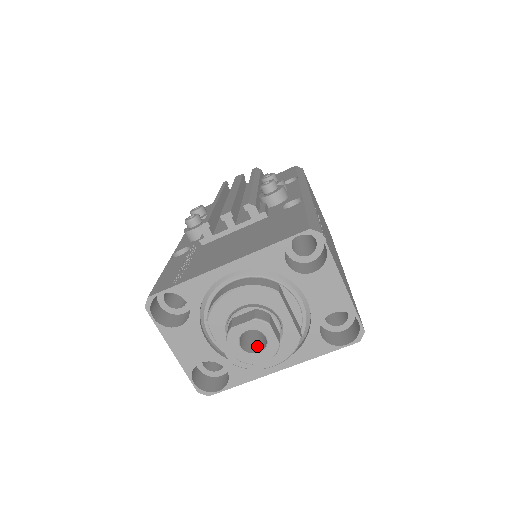
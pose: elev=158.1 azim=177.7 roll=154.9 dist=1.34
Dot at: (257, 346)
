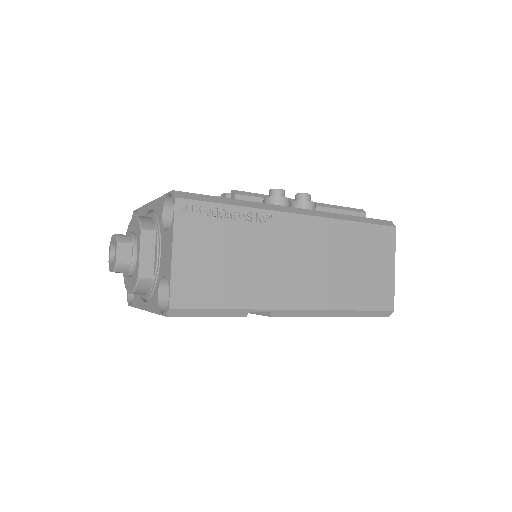
Dot at: occluded
